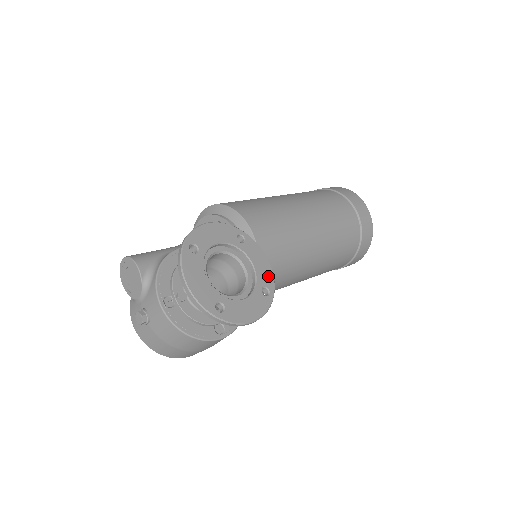
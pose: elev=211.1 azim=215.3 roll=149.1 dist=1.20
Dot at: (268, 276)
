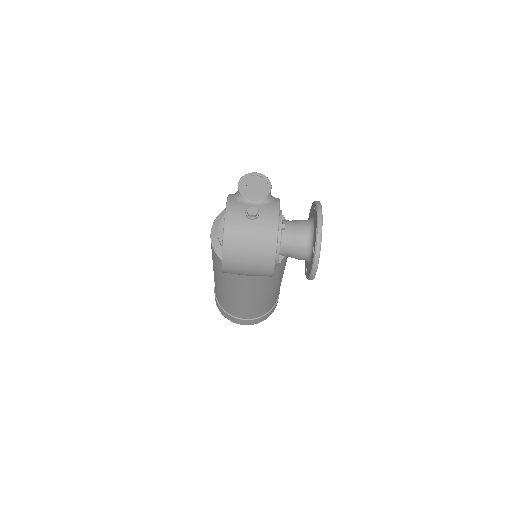
Dot at: occluded
